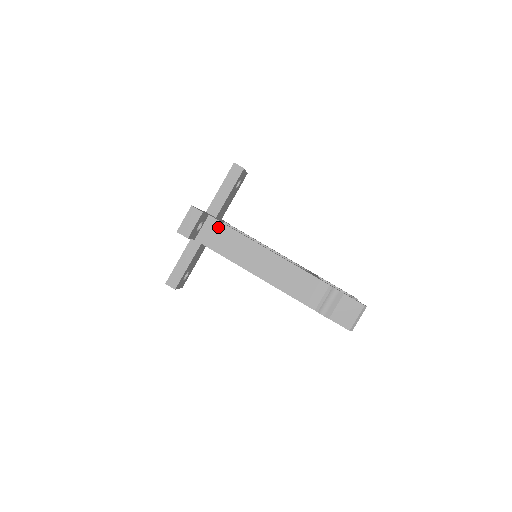
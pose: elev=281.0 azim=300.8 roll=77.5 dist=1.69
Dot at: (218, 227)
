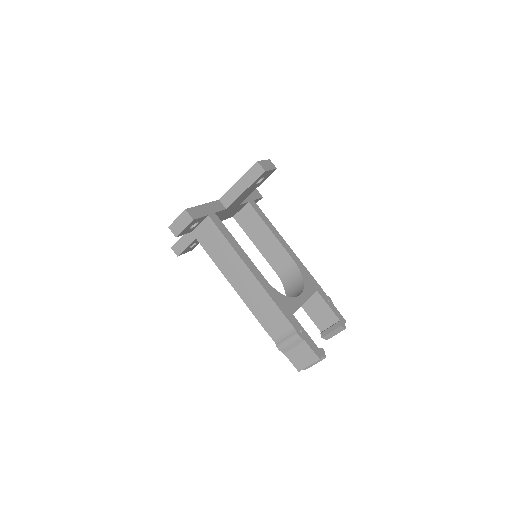
Dot at: (213, 230)
